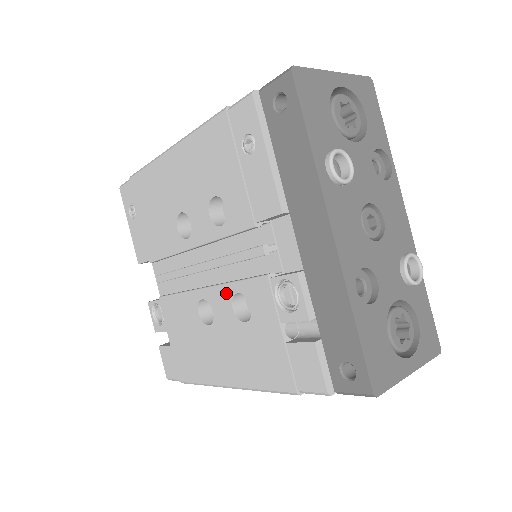
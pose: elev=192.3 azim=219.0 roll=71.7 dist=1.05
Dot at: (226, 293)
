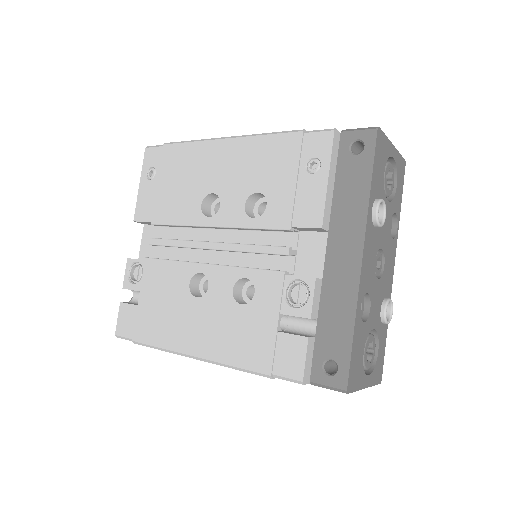
Dot at: (232, 275)
